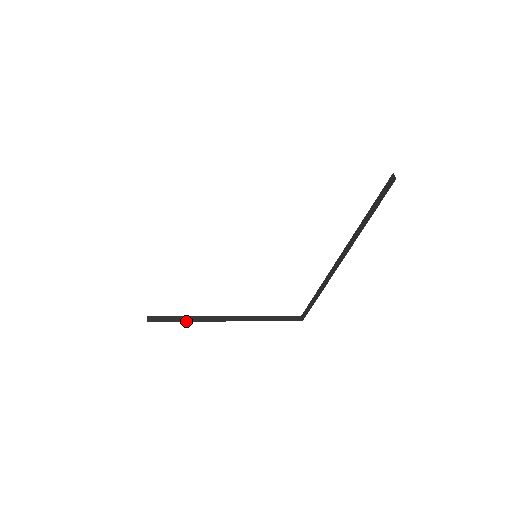
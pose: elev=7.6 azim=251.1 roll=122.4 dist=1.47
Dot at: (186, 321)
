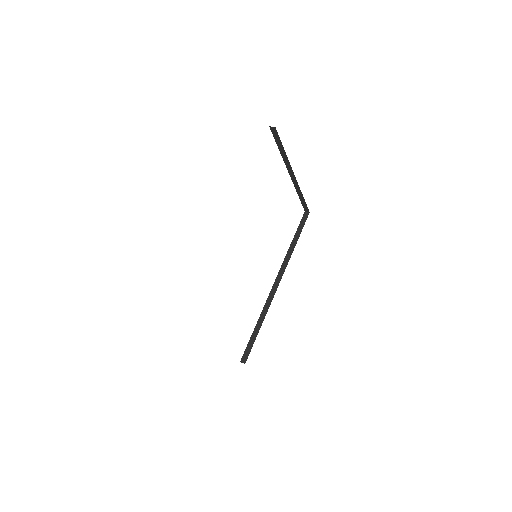
Dot at: occluded
